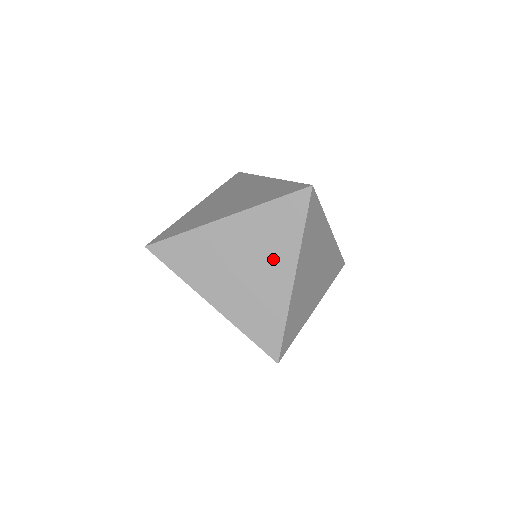
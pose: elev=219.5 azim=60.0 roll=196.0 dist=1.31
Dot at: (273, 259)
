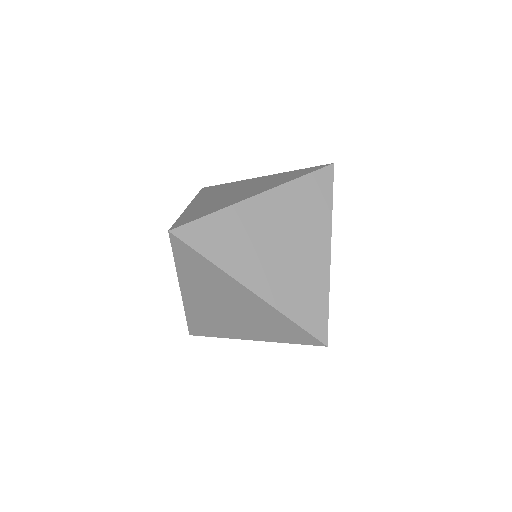
Dot at: occluded
